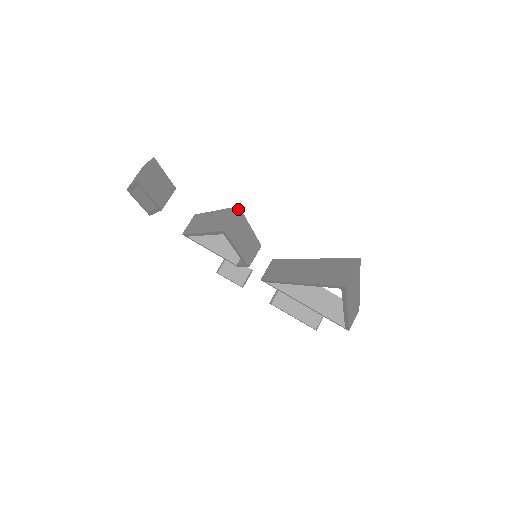
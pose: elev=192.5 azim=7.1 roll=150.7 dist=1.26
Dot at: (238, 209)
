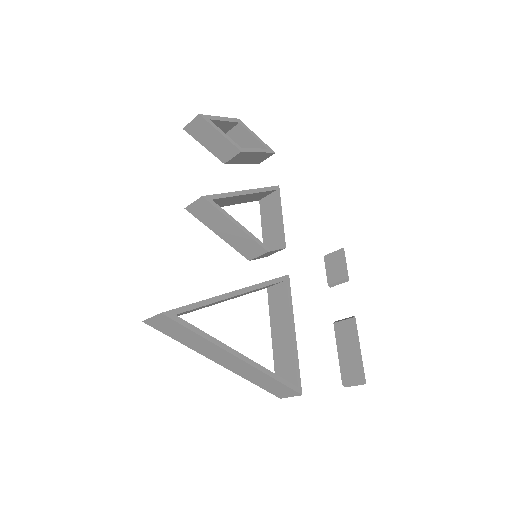
Dot at: (202, 198)
